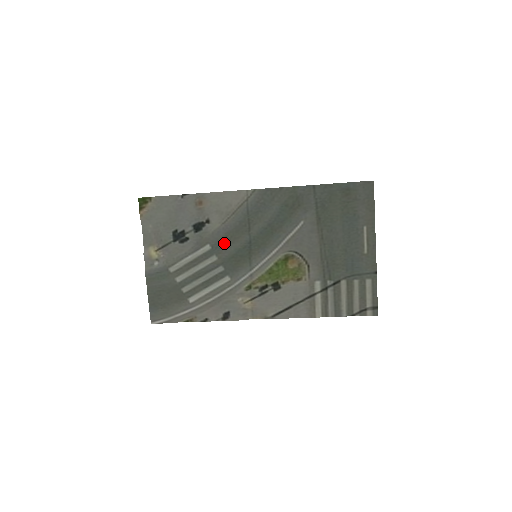
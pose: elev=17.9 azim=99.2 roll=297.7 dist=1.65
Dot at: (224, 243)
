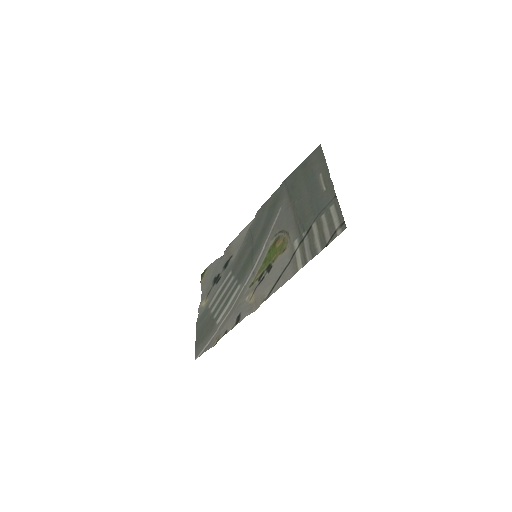
Dot at: (238, 263)
